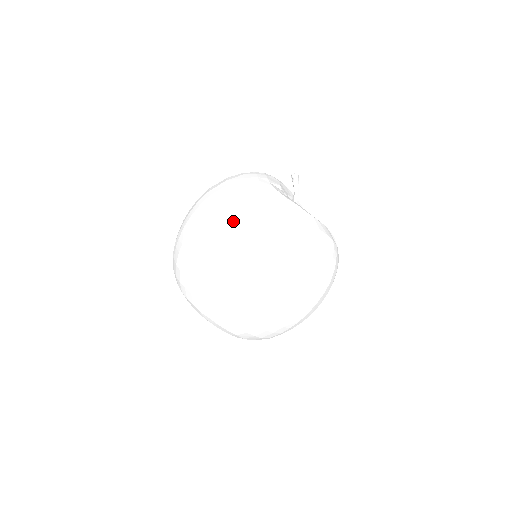
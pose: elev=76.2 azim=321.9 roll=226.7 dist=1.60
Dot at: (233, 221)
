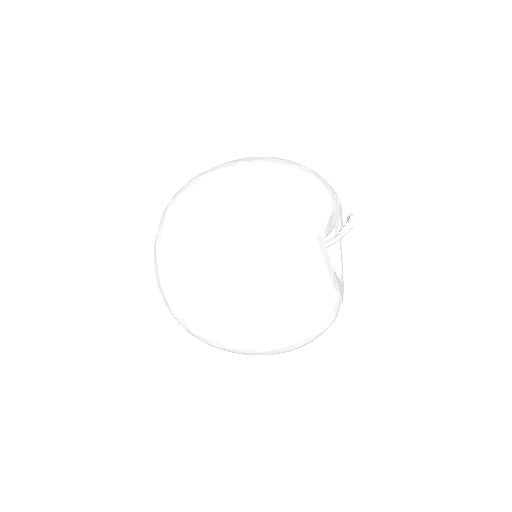
Dot at: (242, 248)
